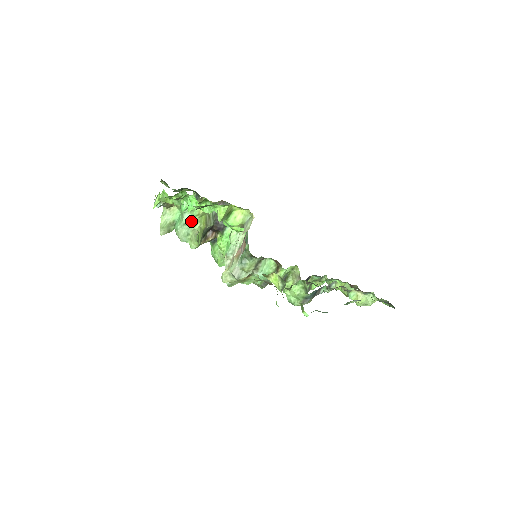
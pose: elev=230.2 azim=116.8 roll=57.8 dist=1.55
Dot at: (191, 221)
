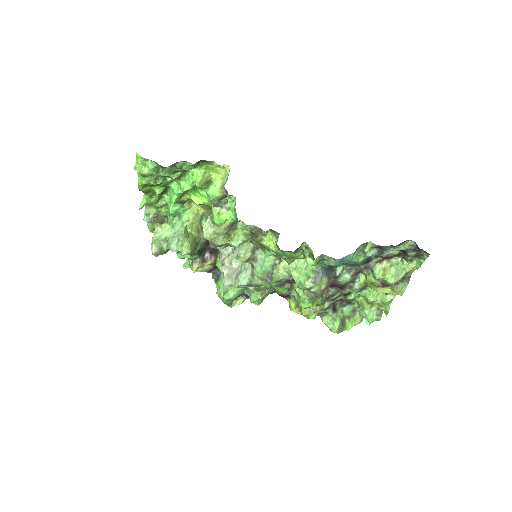
Dot at: (181, 229)
